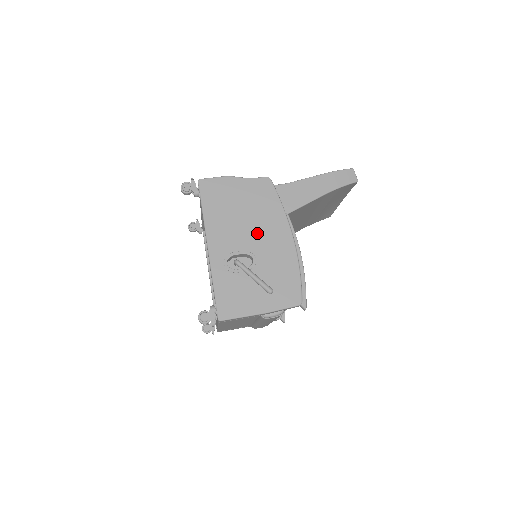
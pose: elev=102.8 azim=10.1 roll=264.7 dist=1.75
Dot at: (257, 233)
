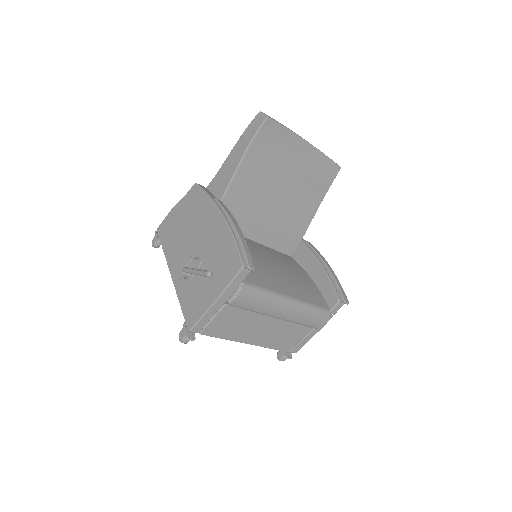
Dot at: (197, 234)
